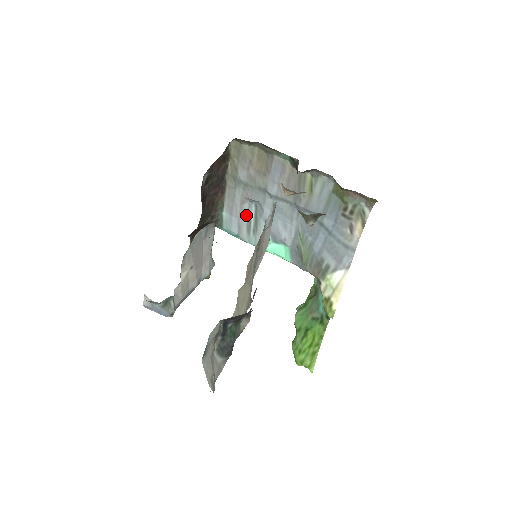
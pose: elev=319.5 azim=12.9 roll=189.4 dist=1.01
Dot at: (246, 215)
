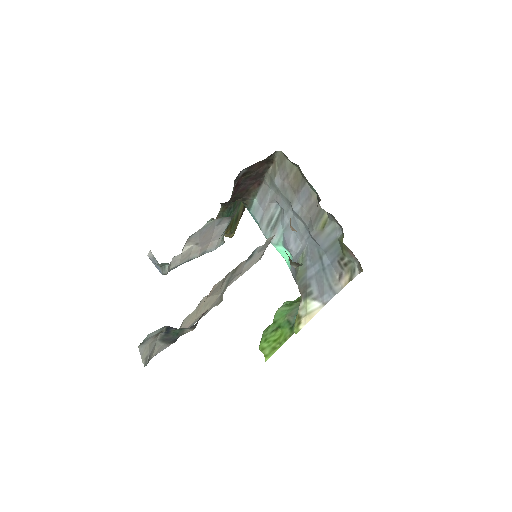
Dot at: (271, 212)
